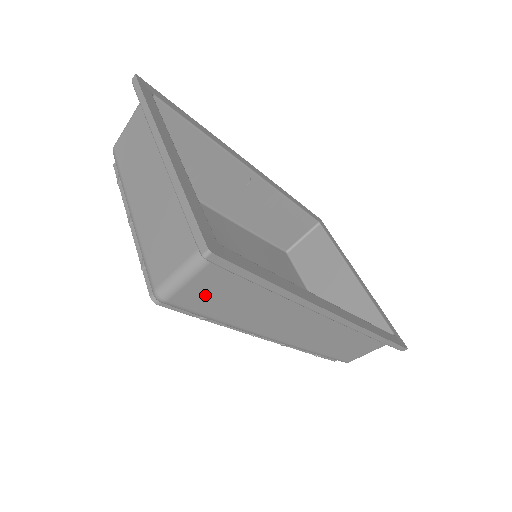
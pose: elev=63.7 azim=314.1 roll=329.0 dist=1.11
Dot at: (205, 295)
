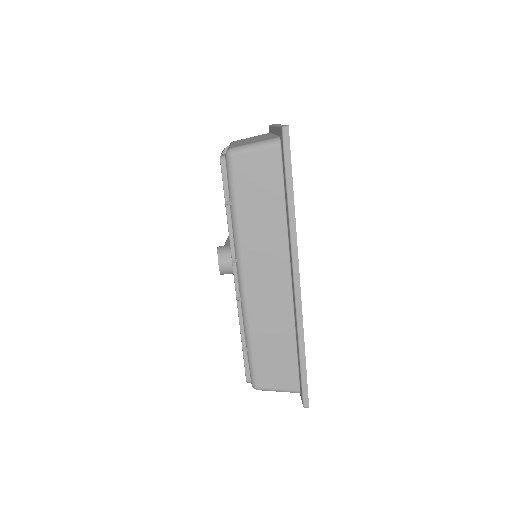
Dot at: (251, 173)
